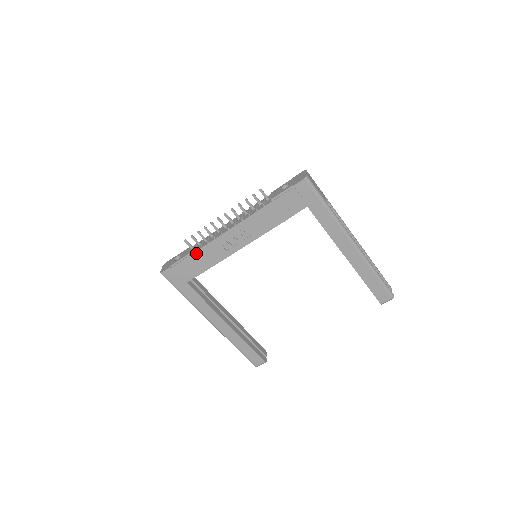
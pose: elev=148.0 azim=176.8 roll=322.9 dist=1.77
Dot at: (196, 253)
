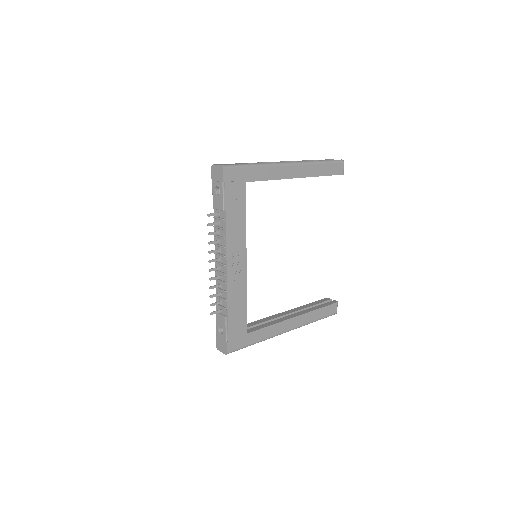
Dot at: (229, 309)
